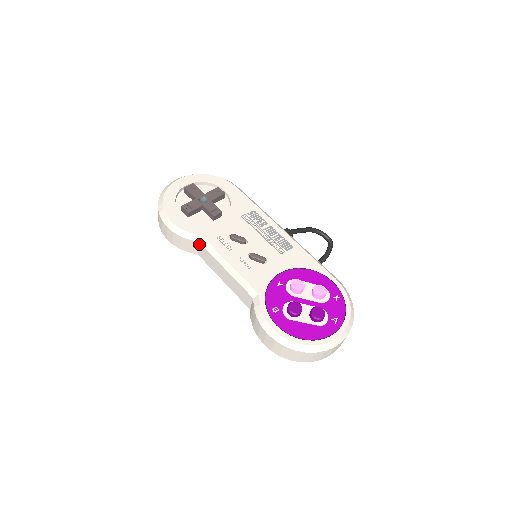
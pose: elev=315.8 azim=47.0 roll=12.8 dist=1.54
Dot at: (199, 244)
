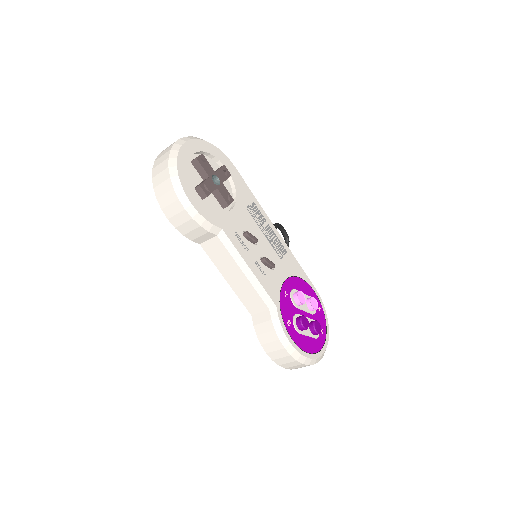
Dot at: (215, 237)
